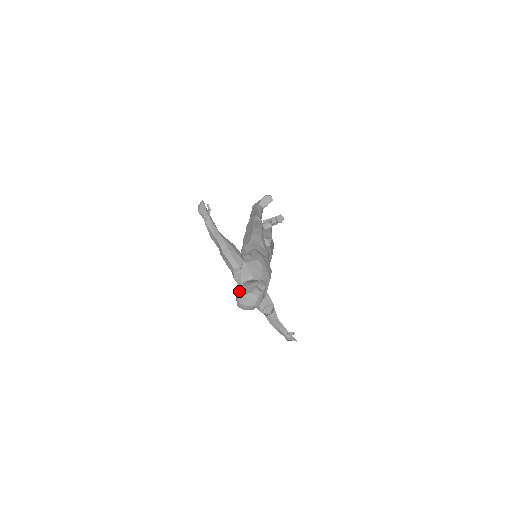
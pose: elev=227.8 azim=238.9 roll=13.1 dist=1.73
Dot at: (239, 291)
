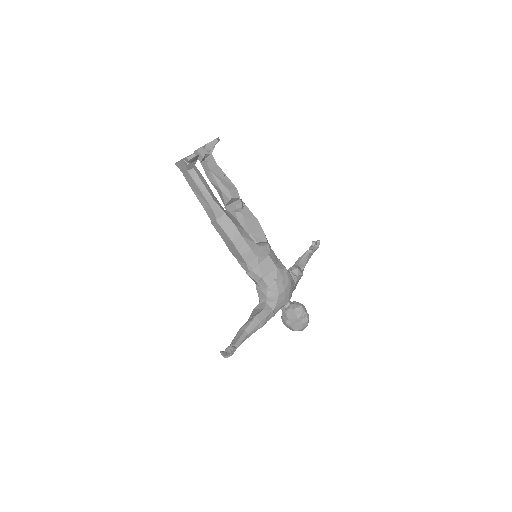
Dot at: (288, 327)
